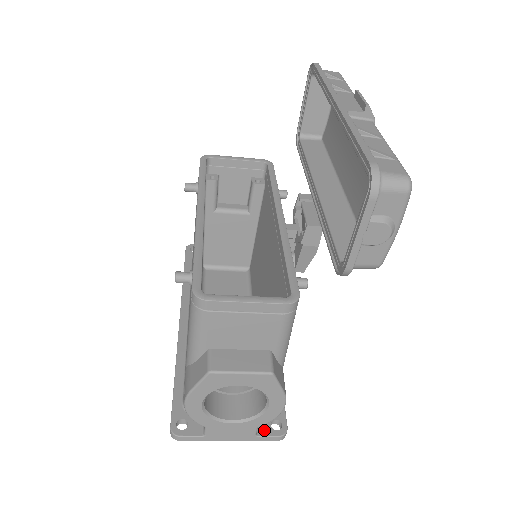
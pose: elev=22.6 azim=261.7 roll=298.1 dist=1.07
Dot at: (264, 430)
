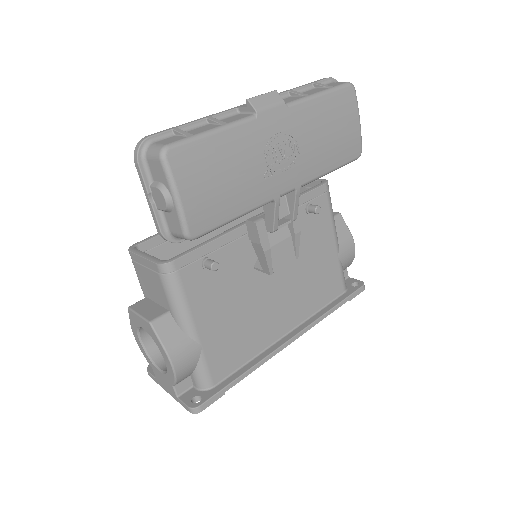
Dot at: (186, 397)
